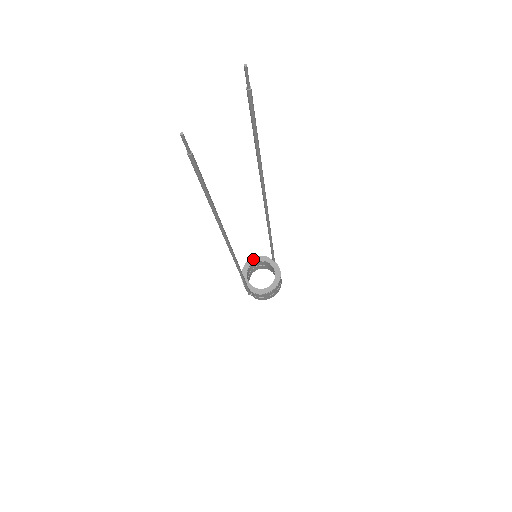
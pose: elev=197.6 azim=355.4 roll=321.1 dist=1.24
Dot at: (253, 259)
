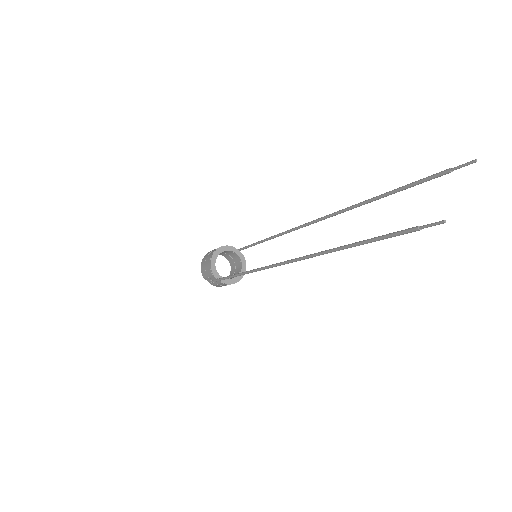
Dot at: (221, 248)
